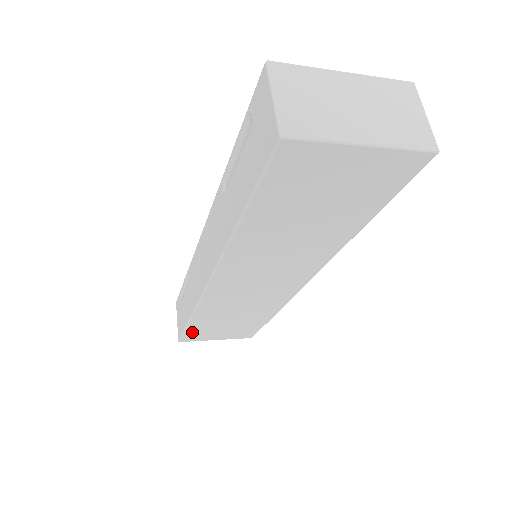
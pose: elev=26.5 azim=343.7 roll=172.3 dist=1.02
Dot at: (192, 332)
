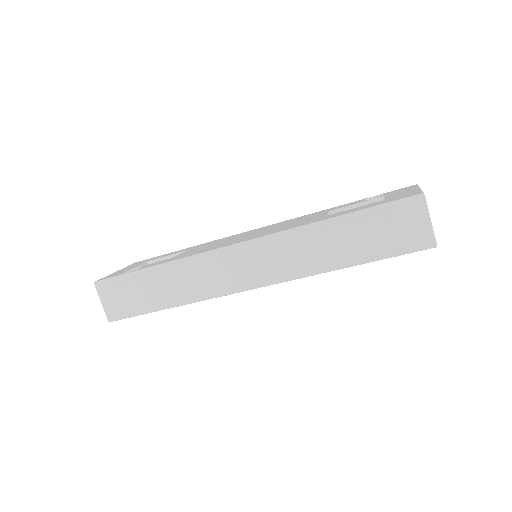
Dot at: occluded
